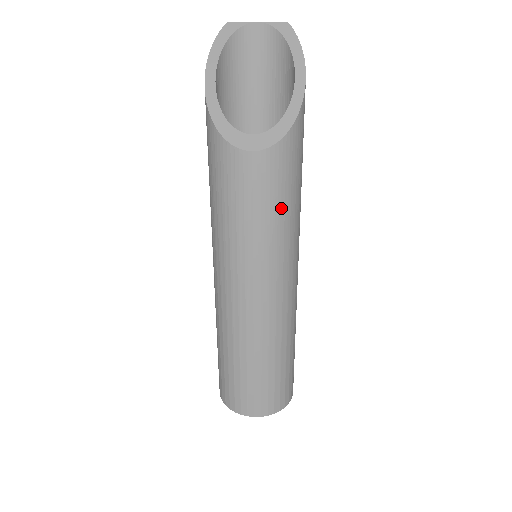
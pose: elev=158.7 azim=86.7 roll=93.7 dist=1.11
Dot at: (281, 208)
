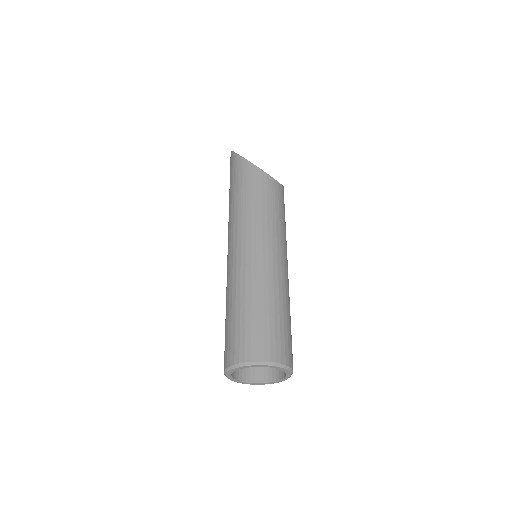
Dot at: occluded
